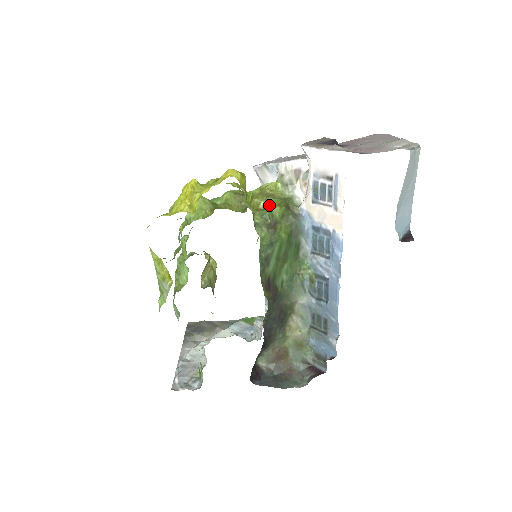
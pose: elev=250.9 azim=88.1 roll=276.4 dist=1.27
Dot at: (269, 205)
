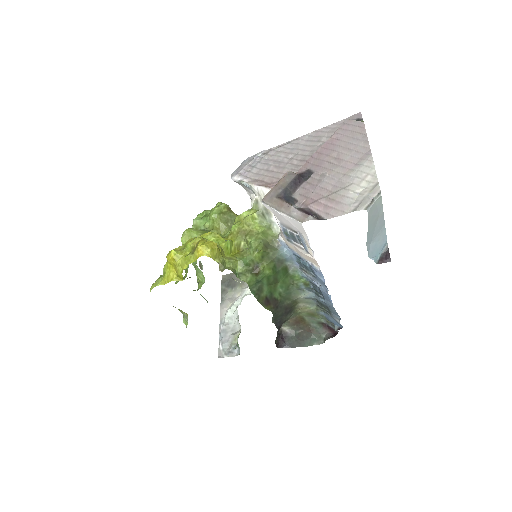
Dot at: (248, 248)
